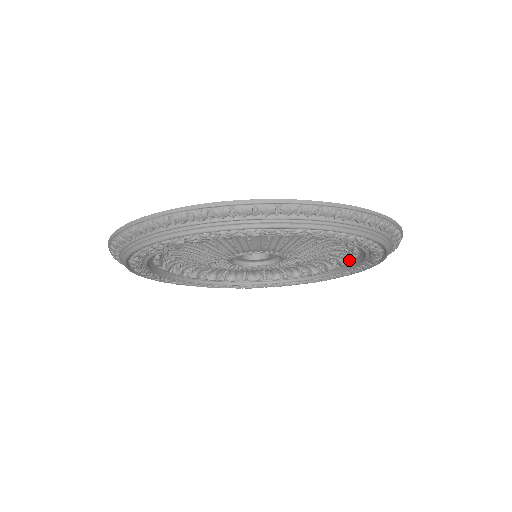
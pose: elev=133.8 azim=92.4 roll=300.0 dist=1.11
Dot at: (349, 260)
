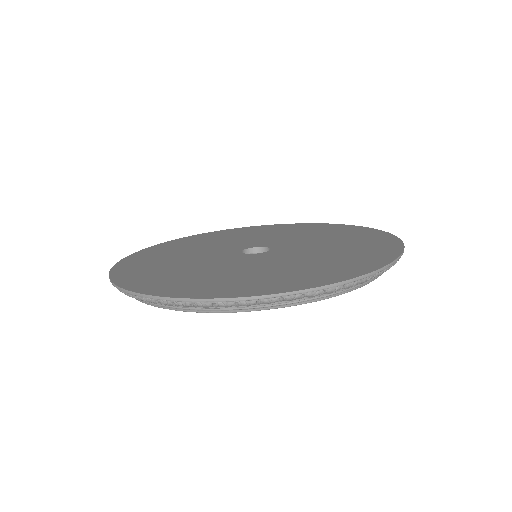
Dot at: occluded
